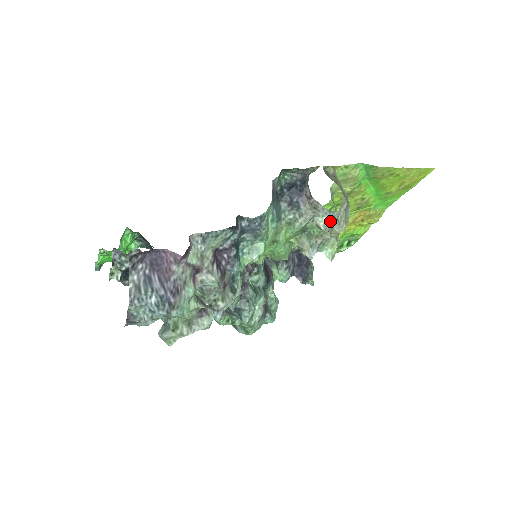
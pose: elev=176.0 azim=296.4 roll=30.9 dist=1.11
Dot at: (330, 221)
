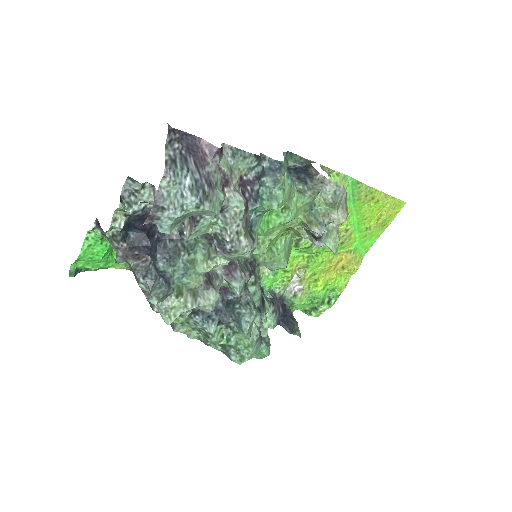
Dot at: (337, 196)
